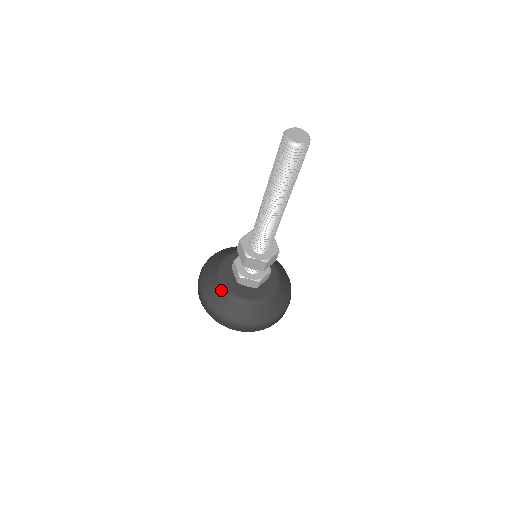
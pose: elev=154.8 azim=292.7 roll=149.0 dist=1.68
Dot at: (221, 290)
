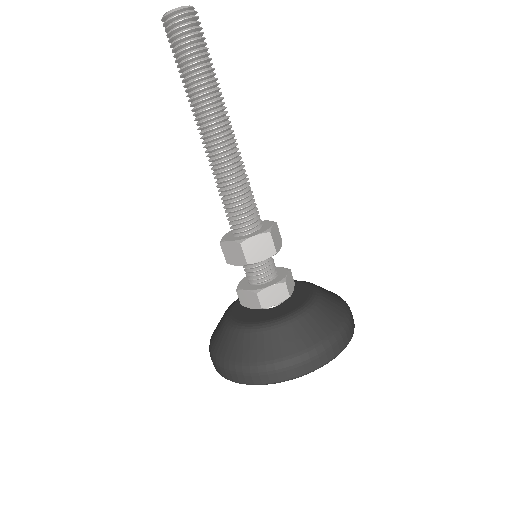
Dot at: (222, 318)
